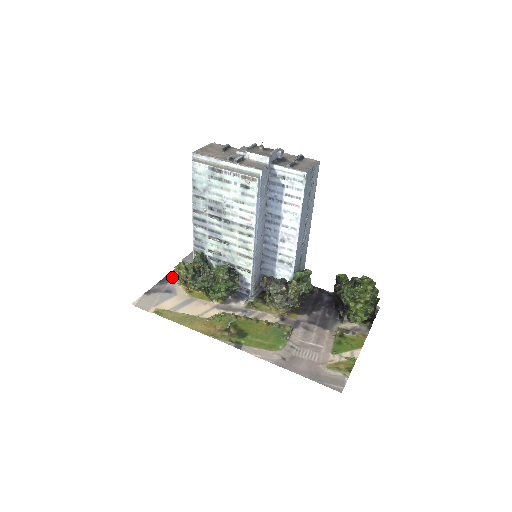
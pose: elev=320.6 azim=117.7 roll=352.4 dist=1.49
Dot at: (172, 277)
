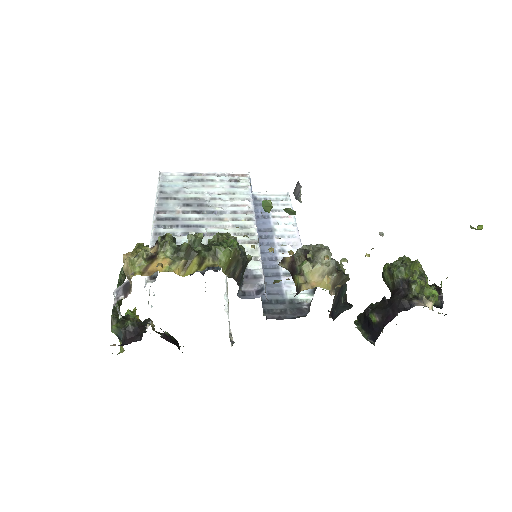
Dot at: occluded
